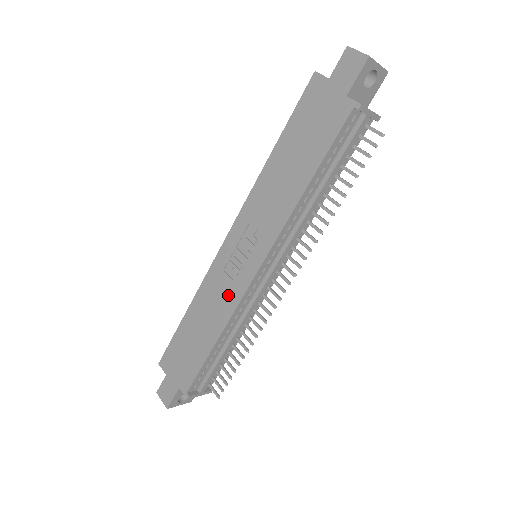
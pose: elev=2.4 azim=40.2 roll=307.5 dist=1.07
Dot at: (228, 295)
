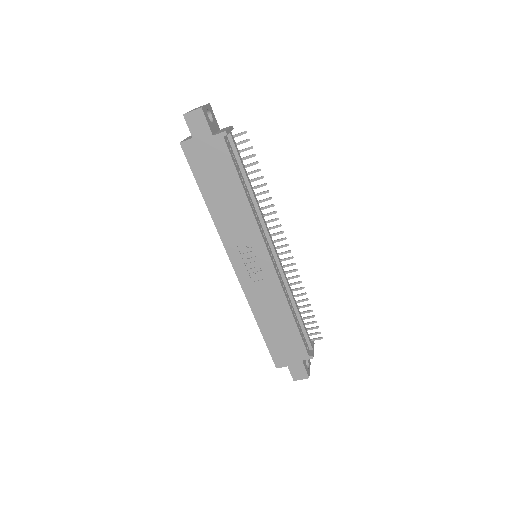
Dot at: (270, 288)
